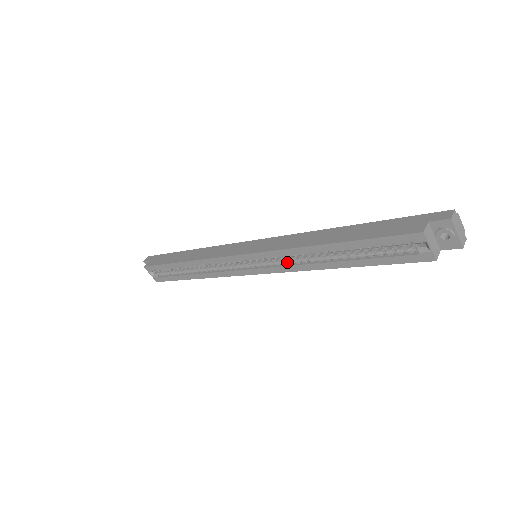
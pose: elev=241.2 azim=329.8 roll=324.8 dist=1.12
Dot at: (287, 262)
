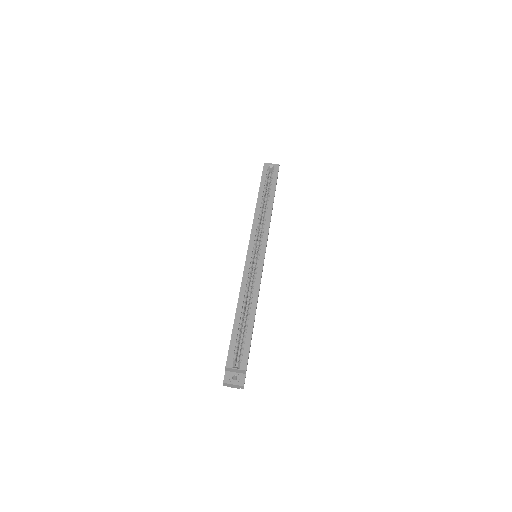
Dot at: (263, 228)
